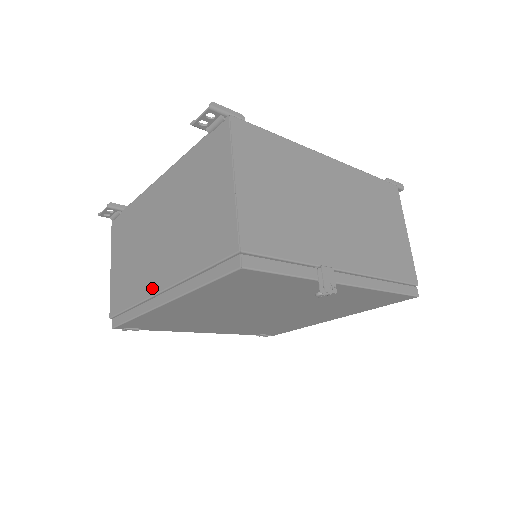
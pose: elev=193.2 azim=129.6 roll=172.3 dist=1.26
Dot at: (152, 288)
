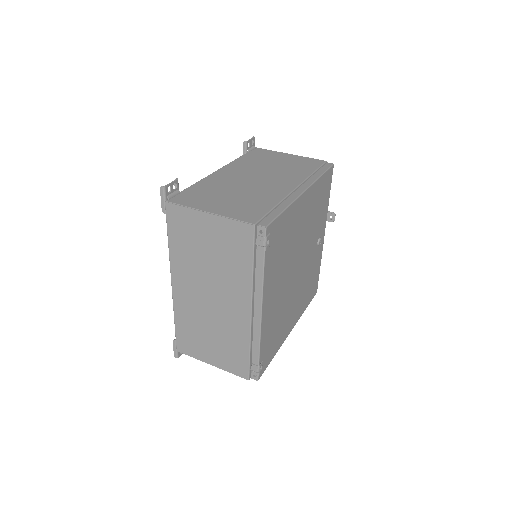
Dot at: (286, 190)
